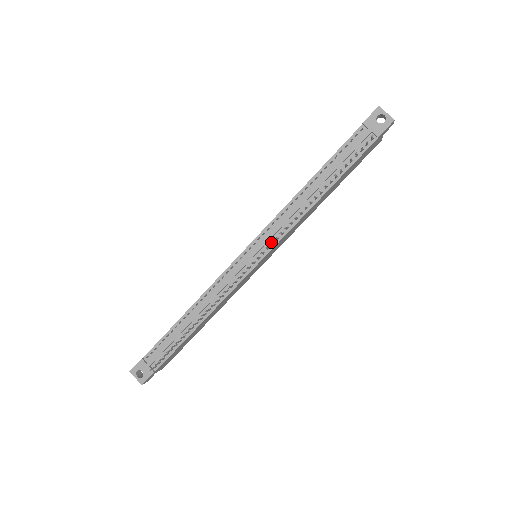
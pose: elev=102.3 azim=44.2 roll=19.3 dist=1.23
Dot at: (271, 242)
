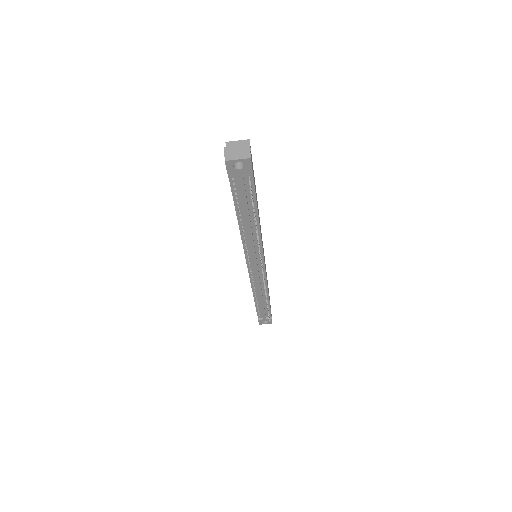
Dot at: occluded
